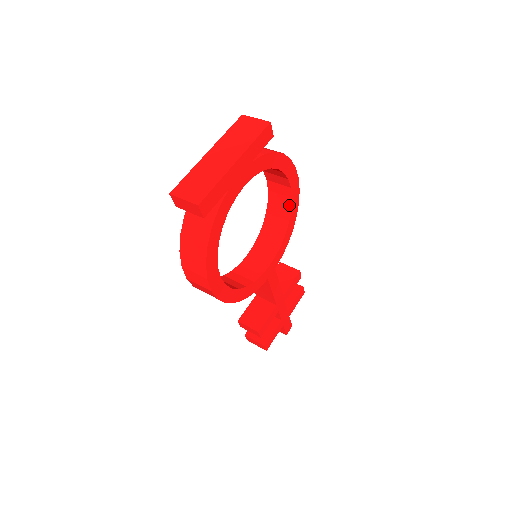
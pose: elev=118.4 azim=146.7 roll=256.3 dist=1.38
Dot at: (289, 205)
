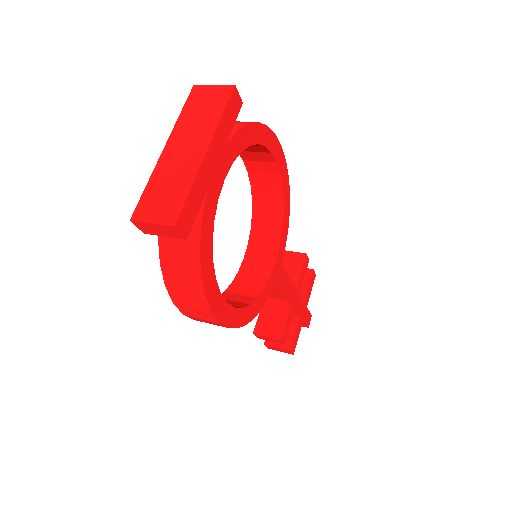
Dot at: (279, 184)
